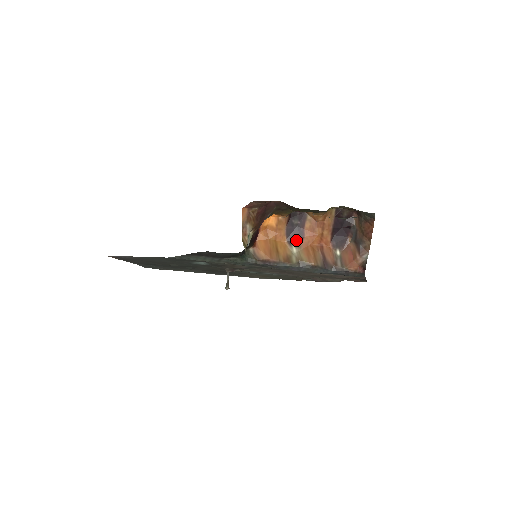
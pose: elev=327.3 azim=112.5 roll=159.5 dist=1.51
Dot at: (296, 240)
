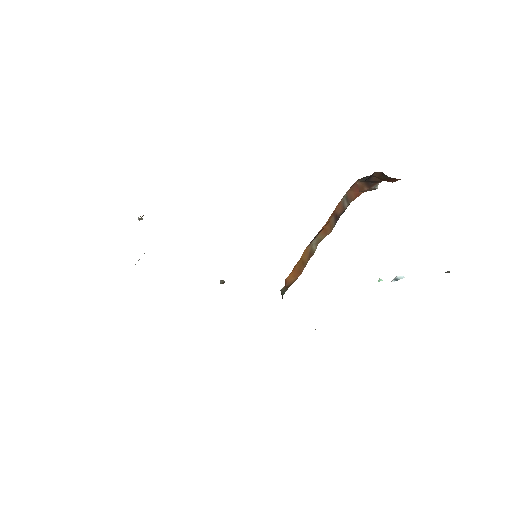
Dot at: occluded
